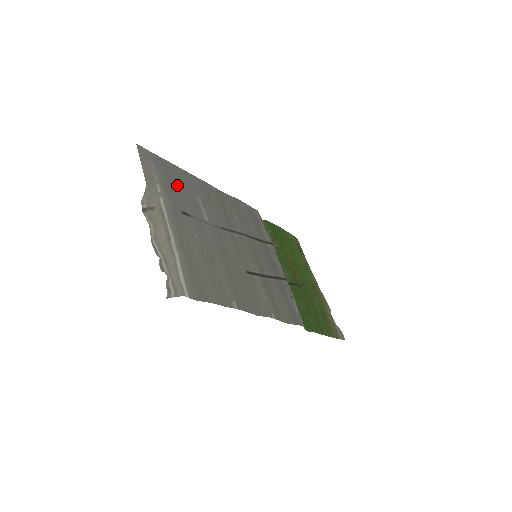
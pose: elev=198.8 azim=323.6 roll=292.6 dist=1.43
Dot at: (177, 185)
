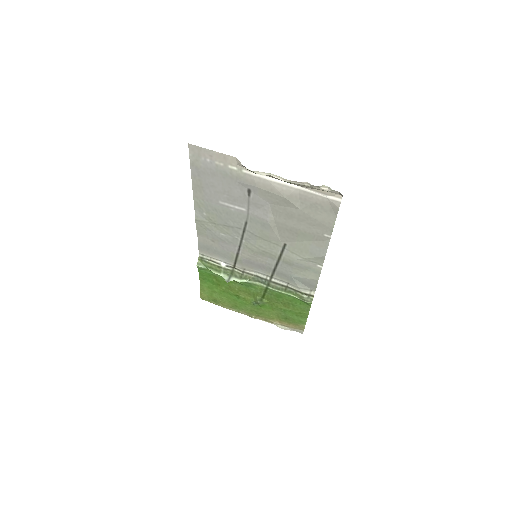
Dot at: (217, 183)
